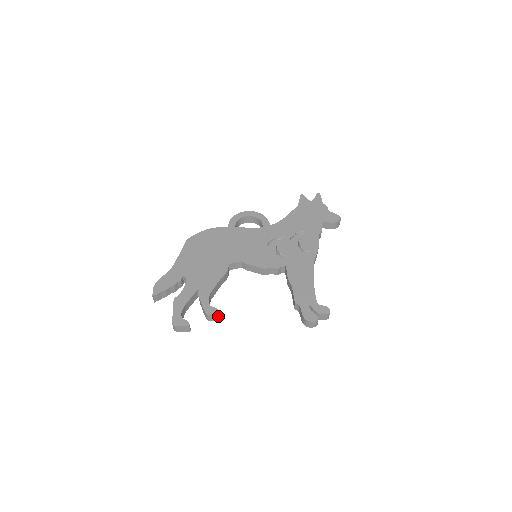
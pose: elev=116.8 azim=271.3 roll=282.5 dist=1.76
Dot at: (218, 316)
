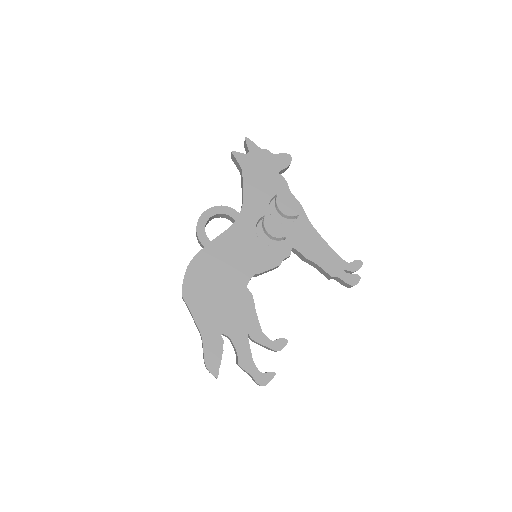
Dot at: (286, 343)
